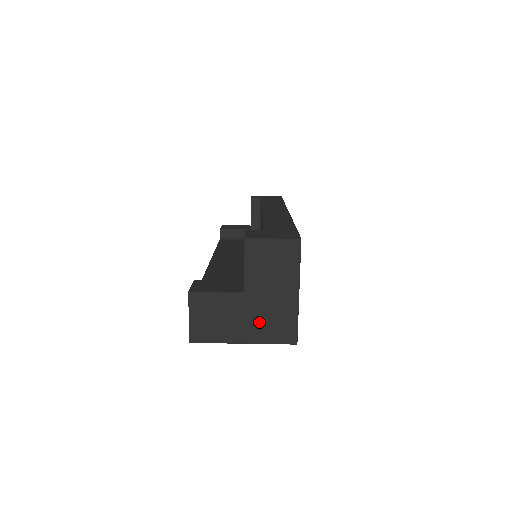
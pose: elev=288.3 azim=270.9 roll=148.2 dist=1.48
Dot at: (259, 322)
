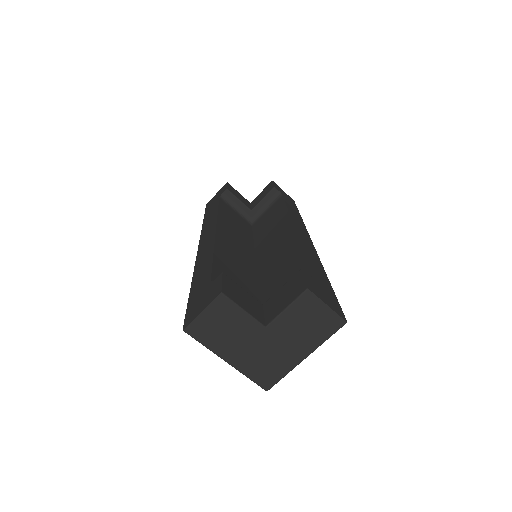
Dot at: (255, 356)
